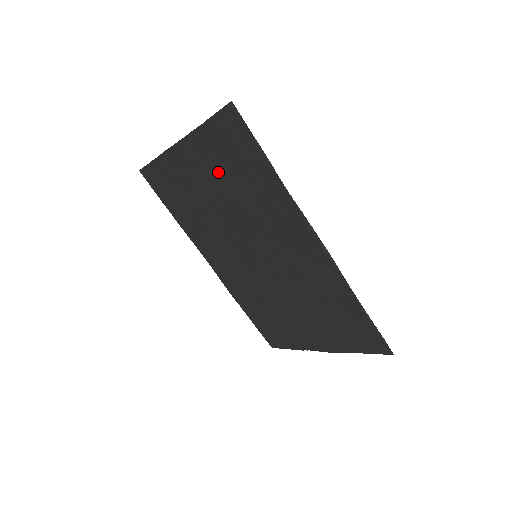
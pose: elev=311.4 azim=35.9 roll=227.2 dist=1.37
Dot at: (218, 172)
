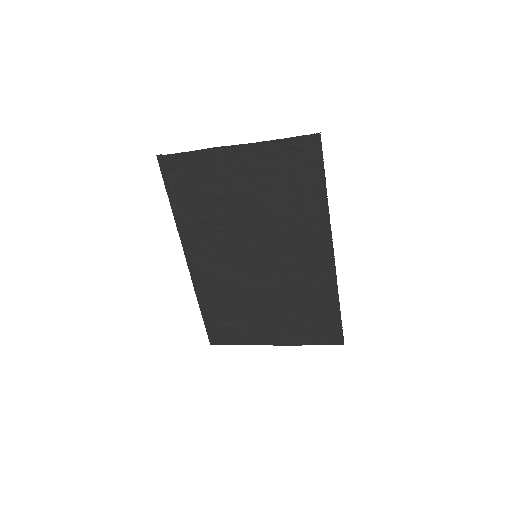
Dot at: (266, 180)
